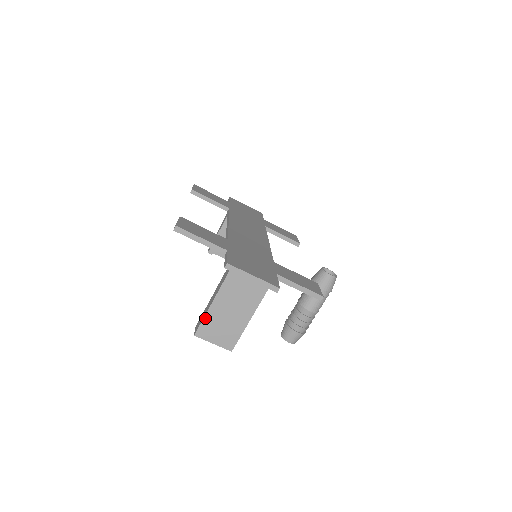
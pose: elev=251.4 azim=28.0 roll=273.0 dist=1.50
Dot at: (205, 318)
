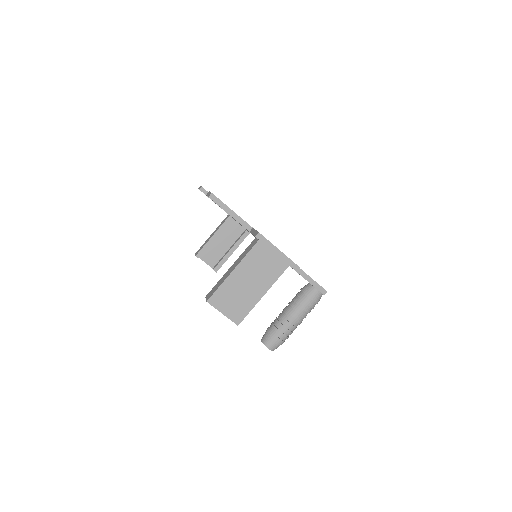
Dot at: (222, 285)
